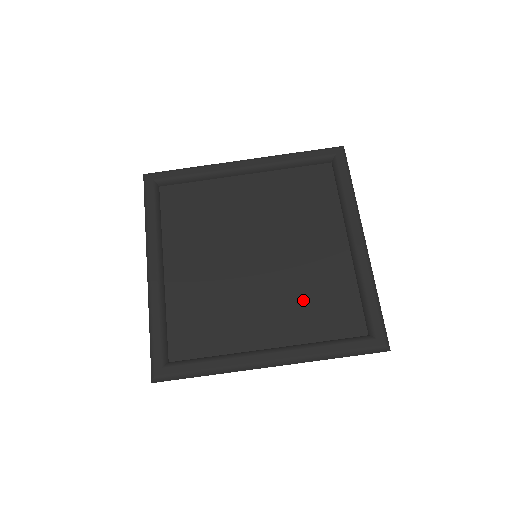
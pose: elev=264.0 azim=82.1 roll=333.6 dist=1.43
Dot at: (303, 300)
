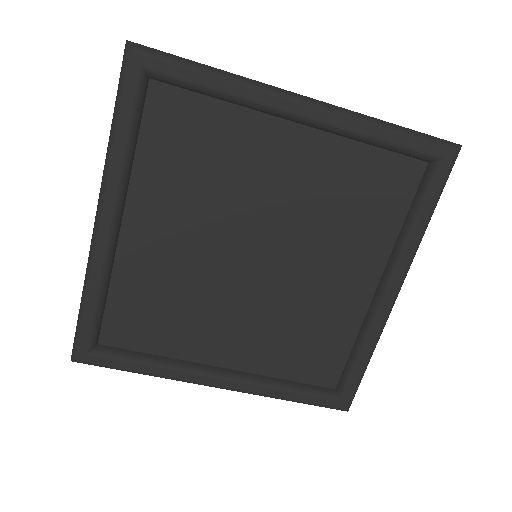
Dot at: (287, 332)
